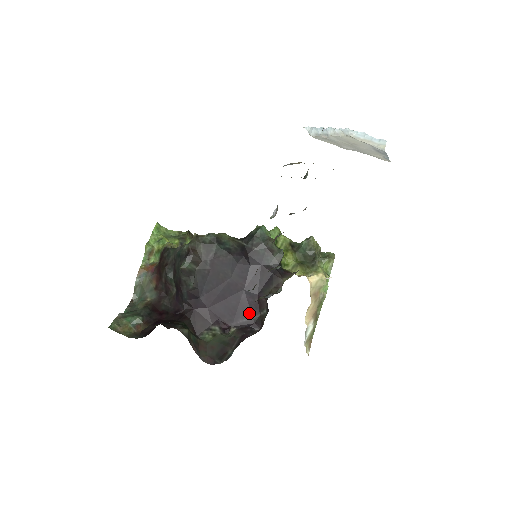
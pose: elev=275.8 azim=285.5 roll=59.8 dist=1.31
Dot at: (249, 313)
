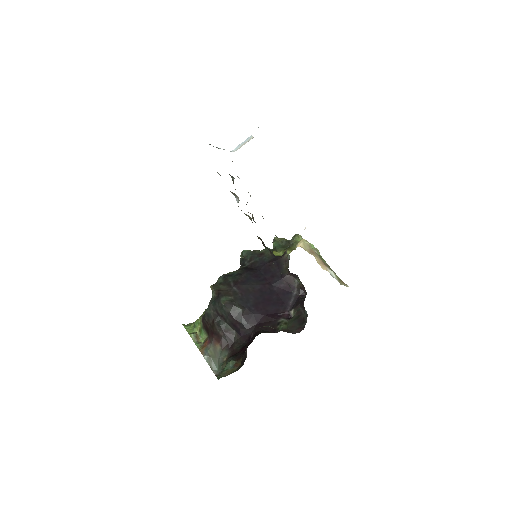
Dot at: (290, 294)
